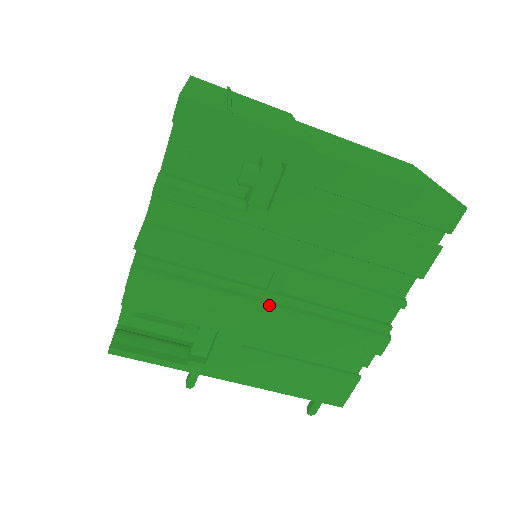
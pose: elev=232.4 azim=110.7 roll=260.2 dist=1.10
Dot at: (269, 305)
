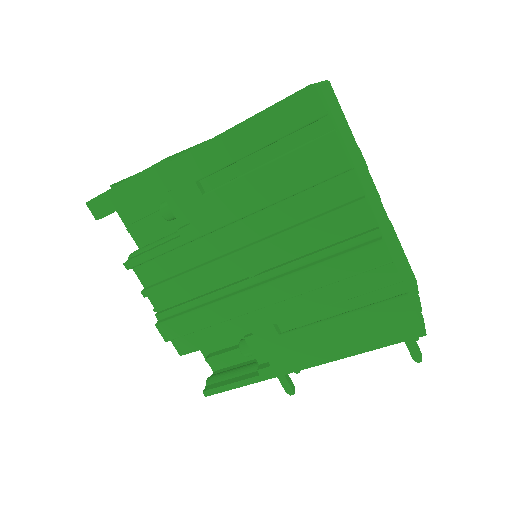
Dot at: (255, 288)
